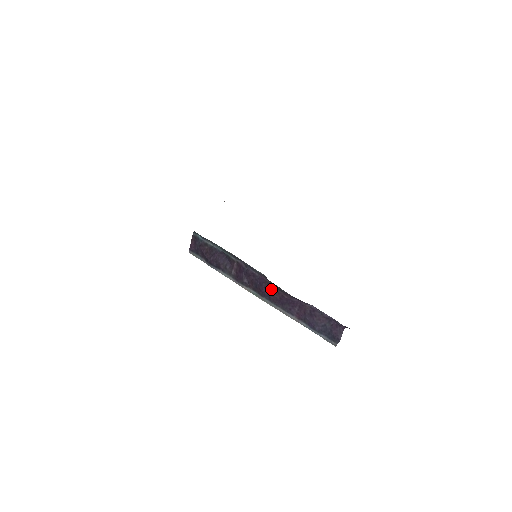
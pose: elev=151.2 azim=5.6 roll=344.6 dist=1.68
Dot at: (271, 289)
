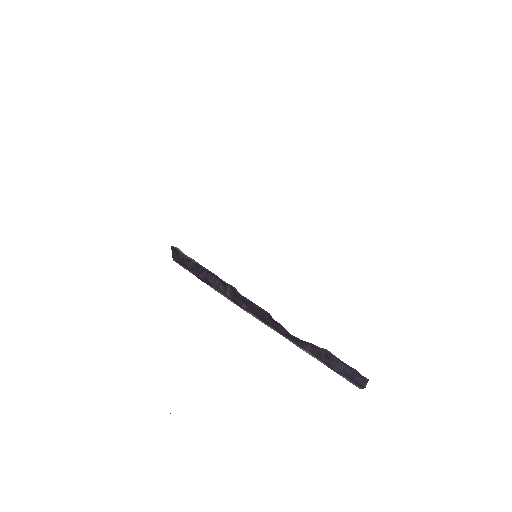
Dot at: (275, 322)
